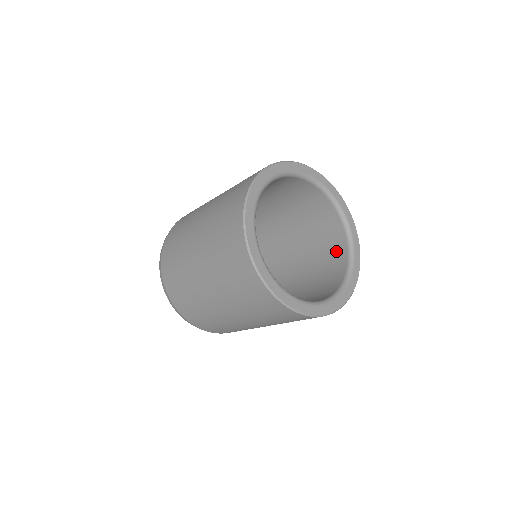
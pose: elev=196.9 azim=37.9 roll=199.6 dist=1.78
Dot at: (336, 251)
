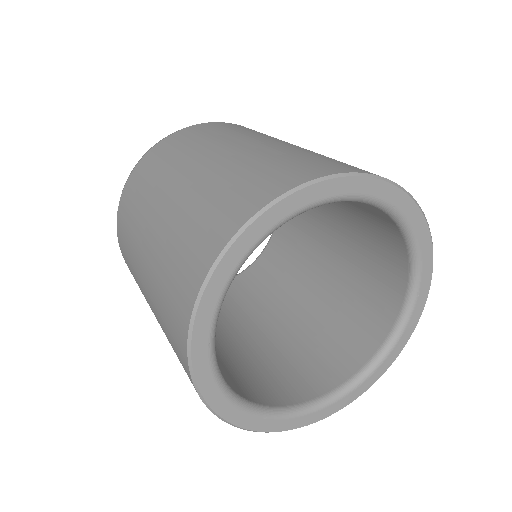
Dot at: (365, 330)
